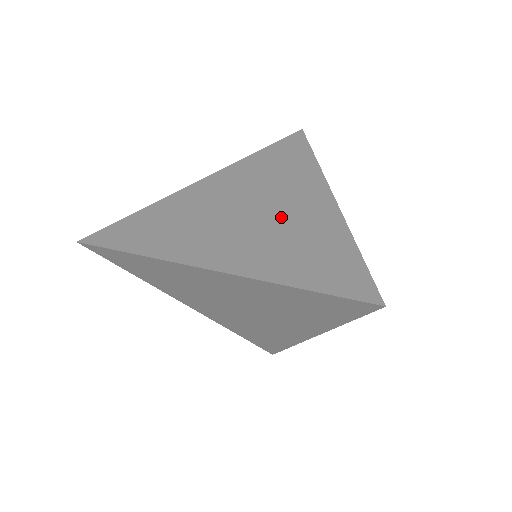
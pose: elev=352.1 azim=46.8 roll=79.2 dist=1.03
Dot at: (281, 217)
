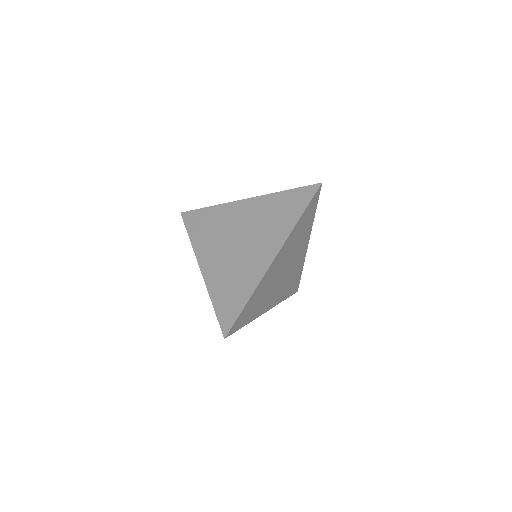
Dot at: (250, 224)
